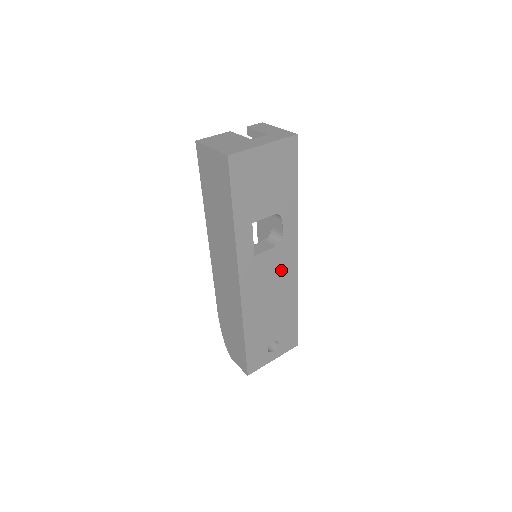
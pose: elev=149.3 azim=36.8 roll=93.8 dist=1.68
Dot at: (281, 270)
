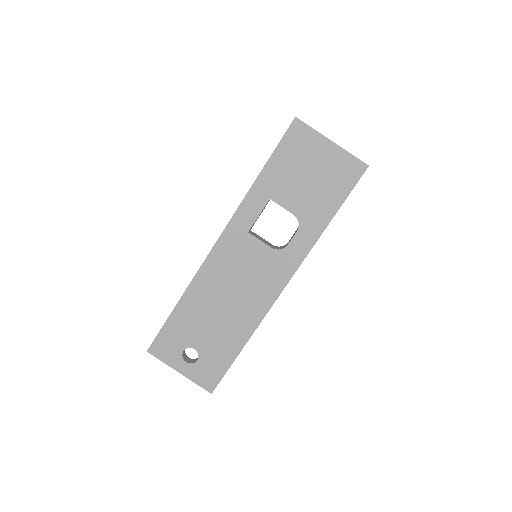
Dot at: (259, 281)
